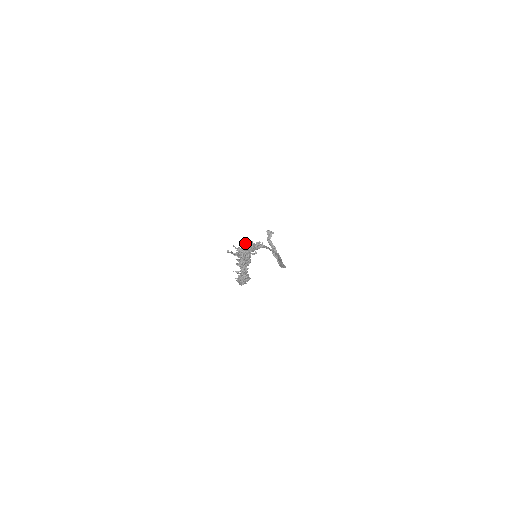
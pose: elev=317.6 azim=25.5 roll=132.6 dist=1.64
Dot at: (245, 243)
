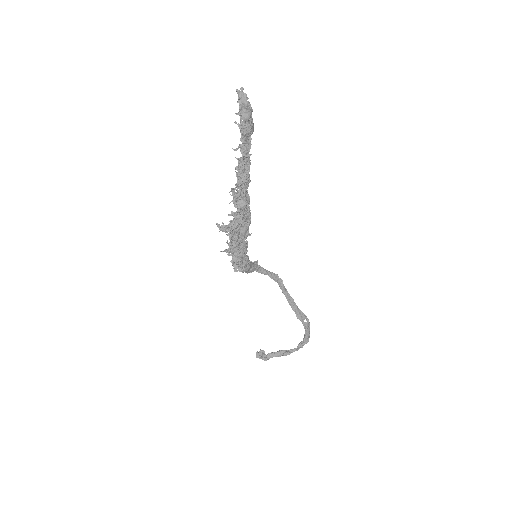
Dot at: occluded
